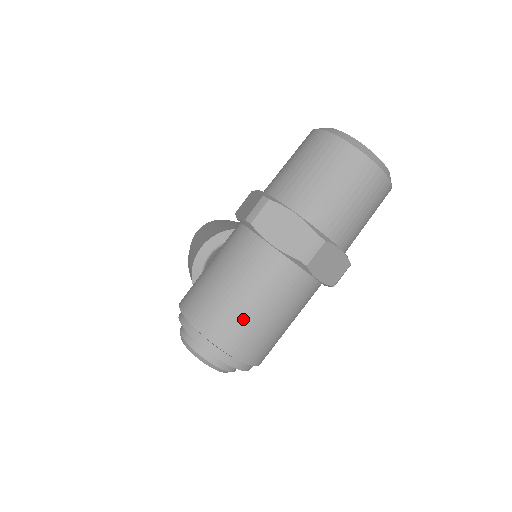
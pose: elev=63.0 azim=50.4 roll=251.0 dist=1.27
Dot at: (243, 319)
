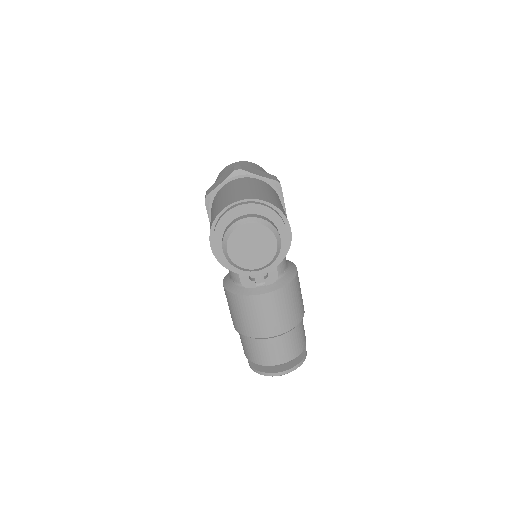
Dot at: (235, 194)
